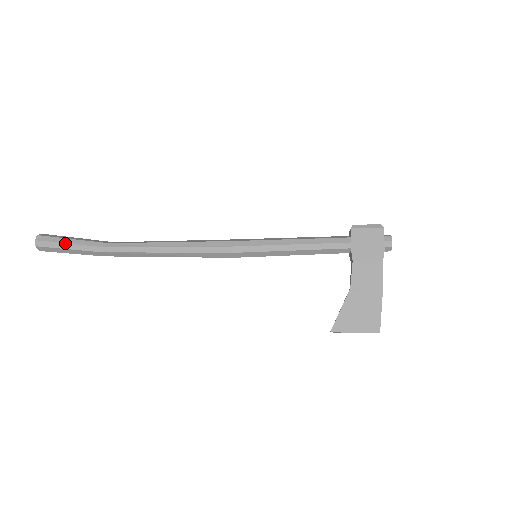
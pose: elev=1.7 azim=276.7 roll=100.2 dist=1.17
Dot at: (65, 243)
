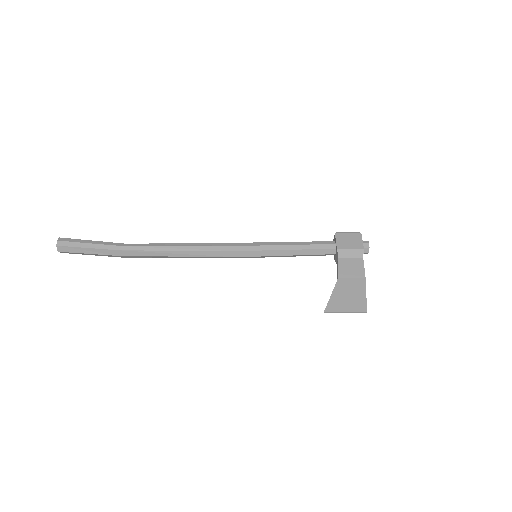
Dot at: (85, 243)
